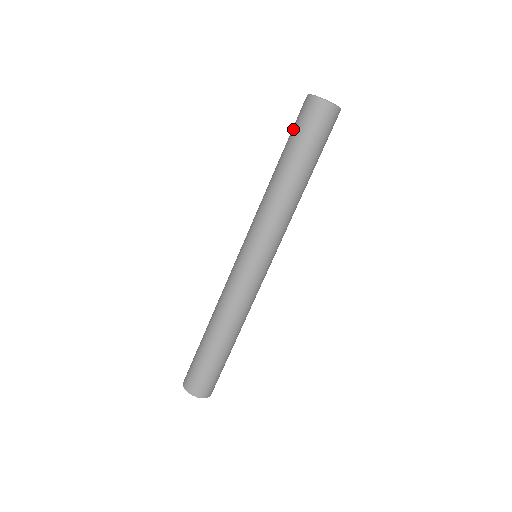
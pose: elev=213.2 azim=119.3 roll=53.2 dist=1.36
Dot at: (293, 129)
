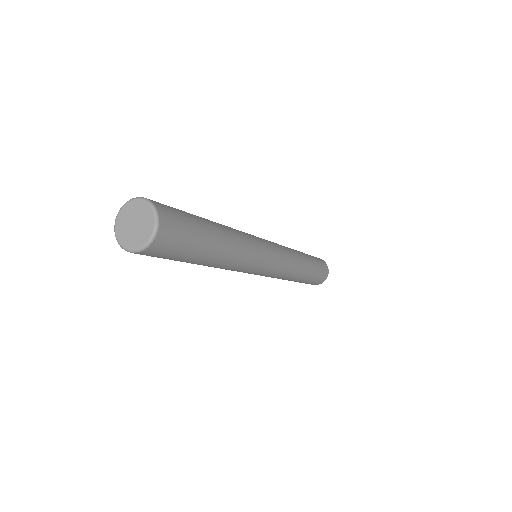
Dot at: occluded
